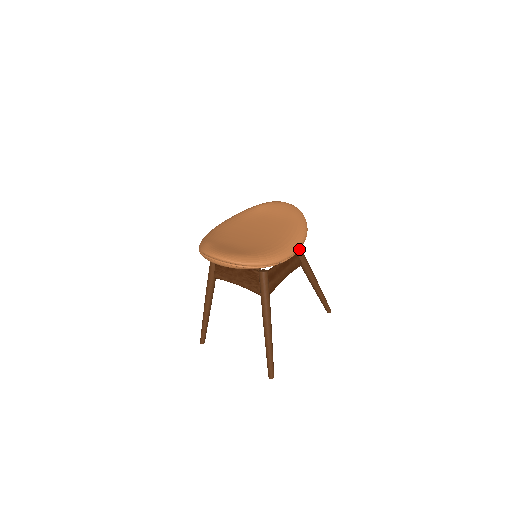
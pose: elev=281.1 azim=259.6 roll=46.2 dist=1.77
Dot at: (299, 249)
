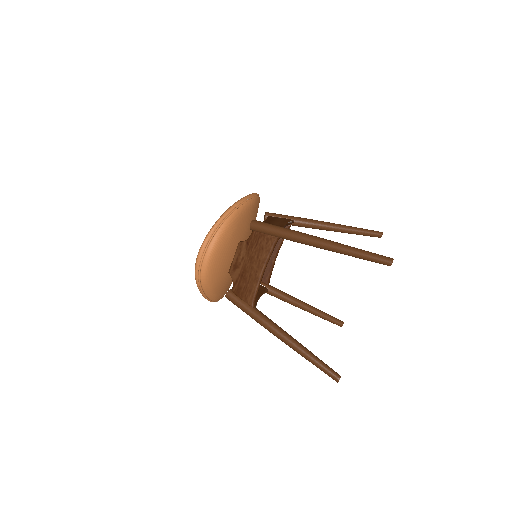
Dot at: (257, 194)
